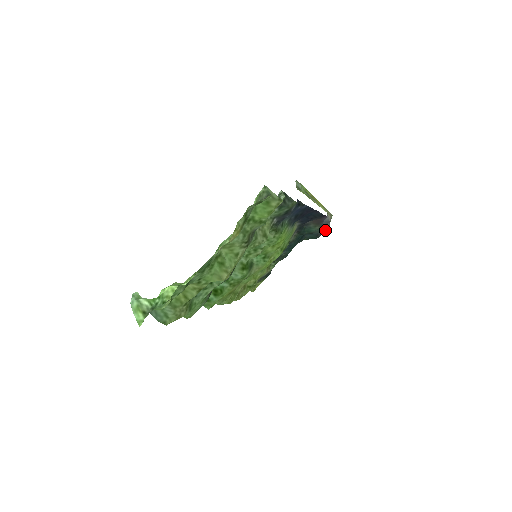
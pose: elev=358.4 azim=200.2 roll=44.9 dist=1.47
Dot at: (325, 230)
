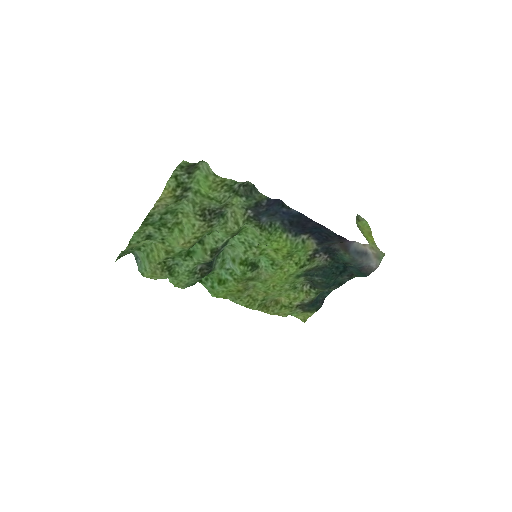
Dot at: (372, 268)
